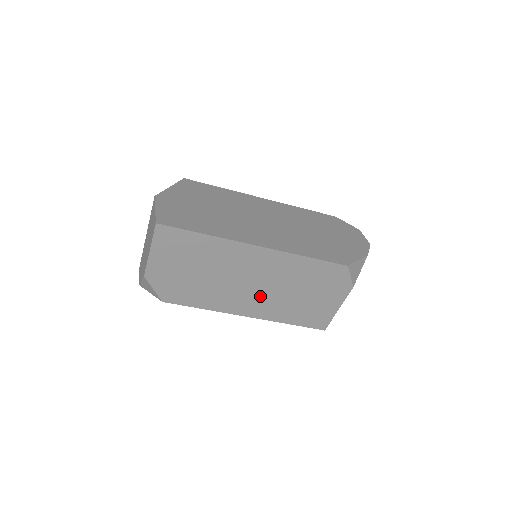
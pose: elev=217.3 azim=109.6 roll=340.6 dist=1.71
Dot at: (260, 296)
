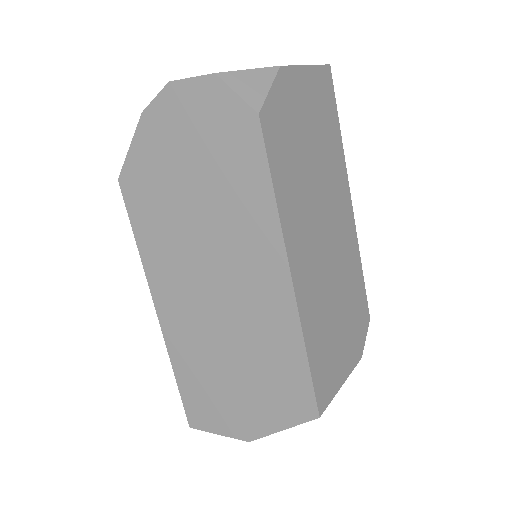
Dot at: (318, 263)
